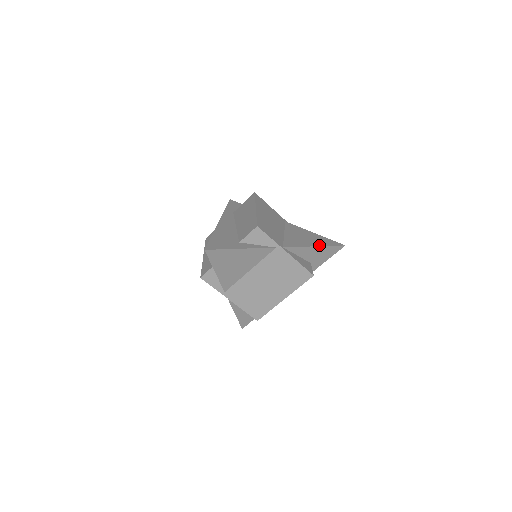
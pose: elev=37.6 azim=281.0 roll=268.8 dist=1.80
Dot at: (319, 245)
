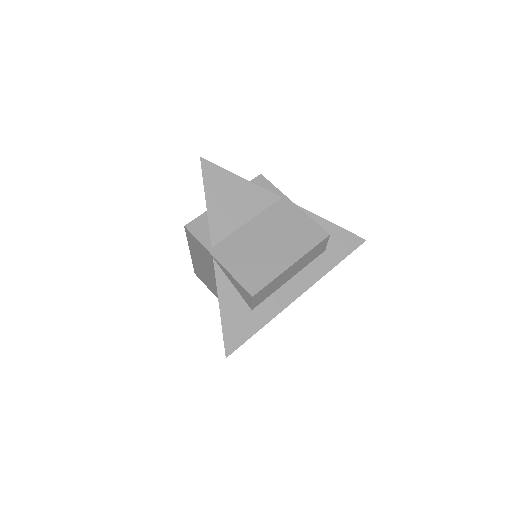
Dot at: (333, 225)
